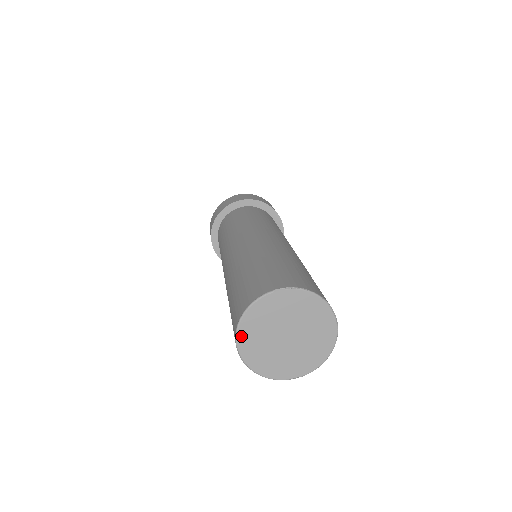
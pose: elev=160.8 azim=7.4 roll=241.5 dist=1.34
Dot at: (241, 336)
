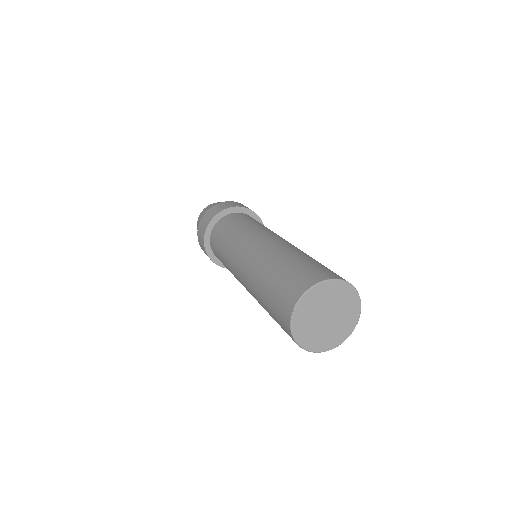
Dot at: (308, 295)
